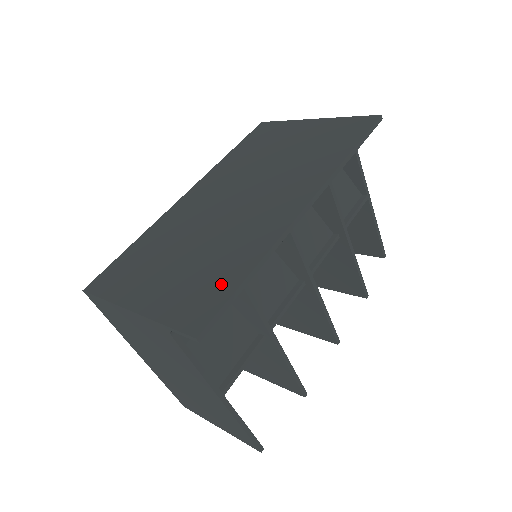
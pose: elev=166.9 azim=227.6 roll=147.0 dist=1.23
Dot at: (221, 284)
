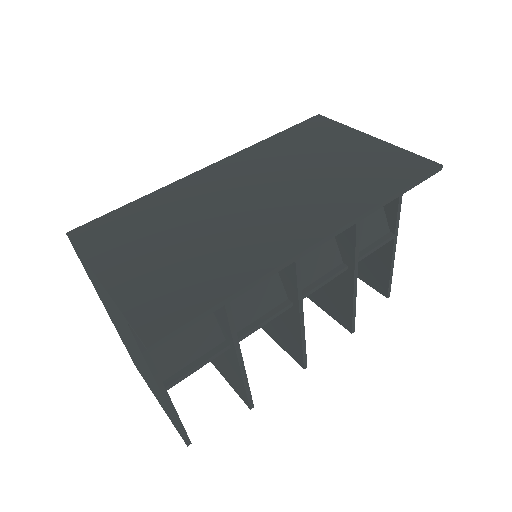
Dot at: (197, 295)
